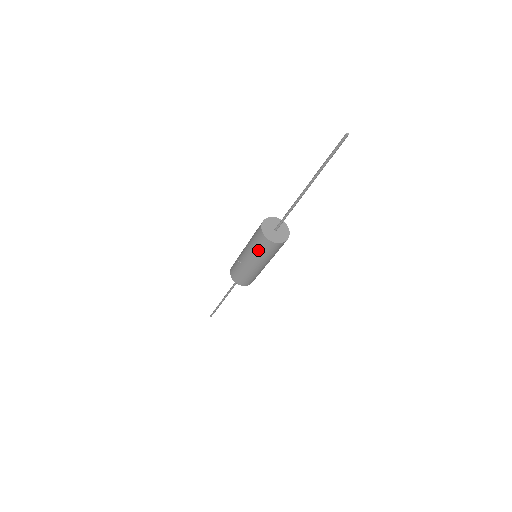
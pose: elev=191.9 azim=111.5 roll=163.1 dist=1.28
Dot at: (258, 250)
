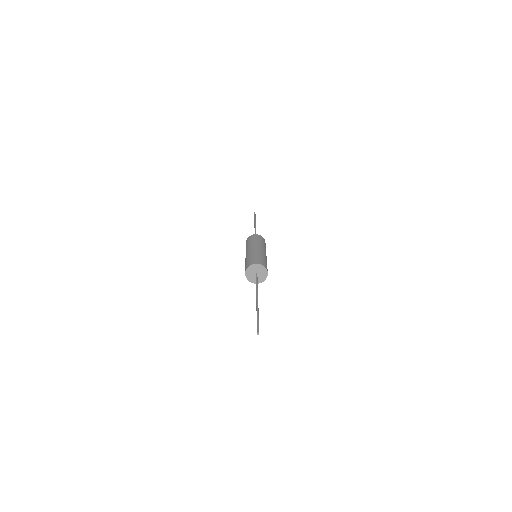
Dot at: occluded
